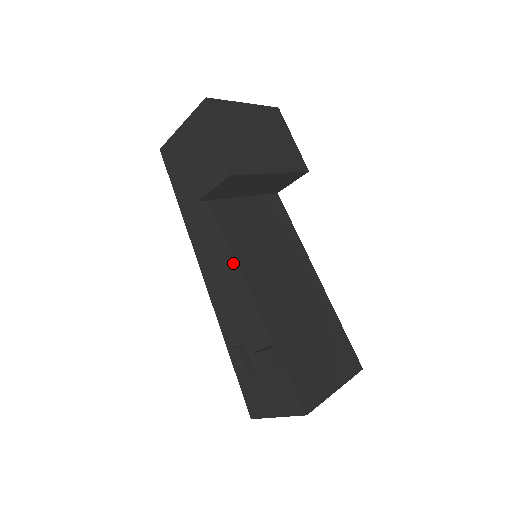
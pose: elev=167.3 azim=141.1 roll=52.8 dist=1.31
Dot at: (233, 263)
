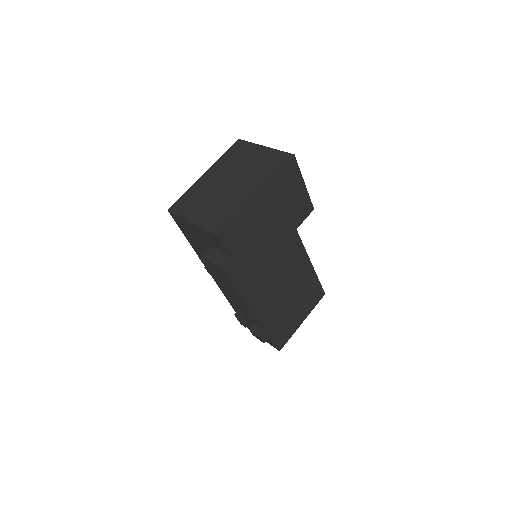
Dot at: (238, 295)
